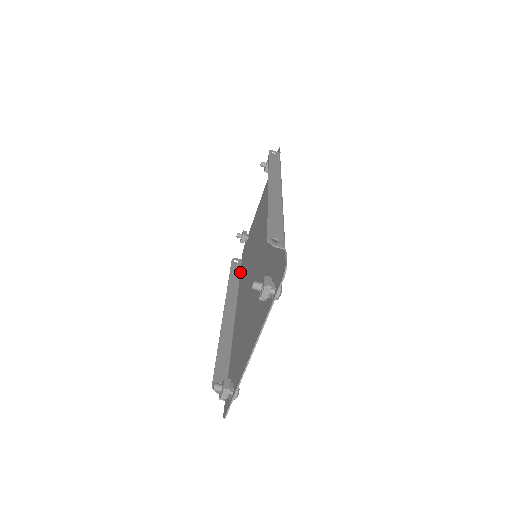
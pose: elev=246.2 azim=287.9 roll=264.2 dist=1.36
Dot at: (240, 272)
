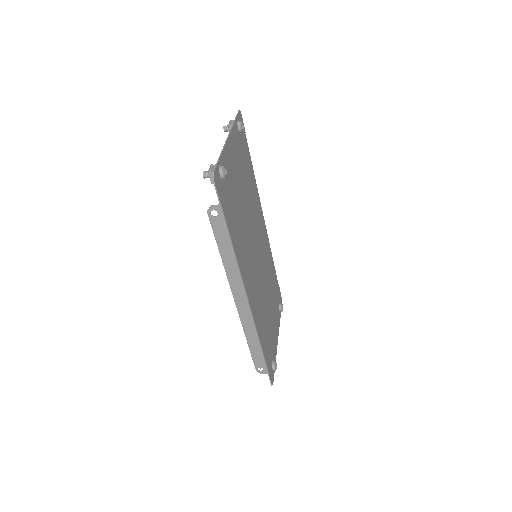
Dot at: (250, 161)
